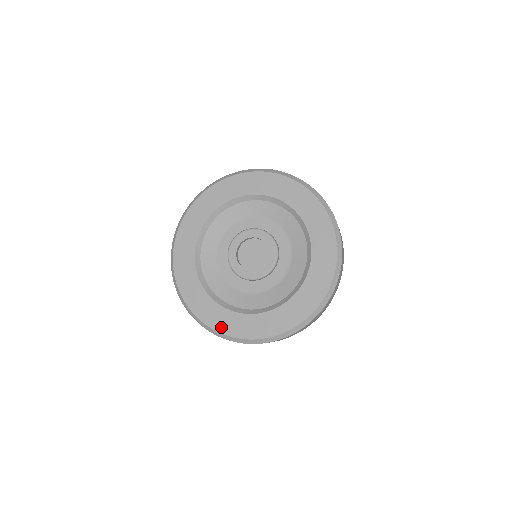
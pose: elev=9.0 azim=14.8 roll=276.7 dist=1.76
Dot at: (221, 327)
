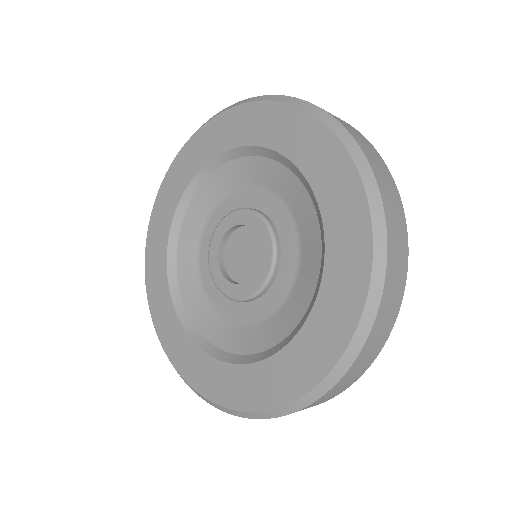
Dot at: (166, 341)
